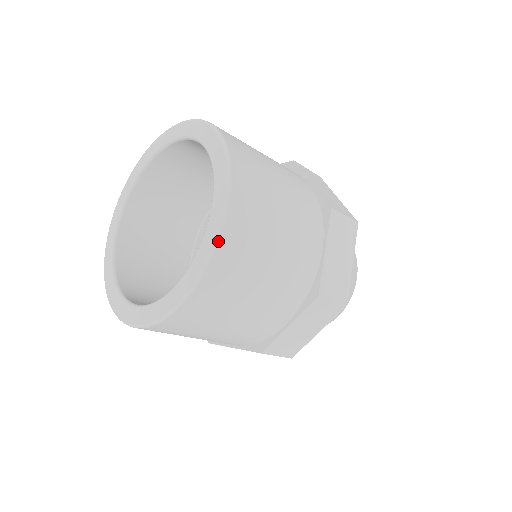
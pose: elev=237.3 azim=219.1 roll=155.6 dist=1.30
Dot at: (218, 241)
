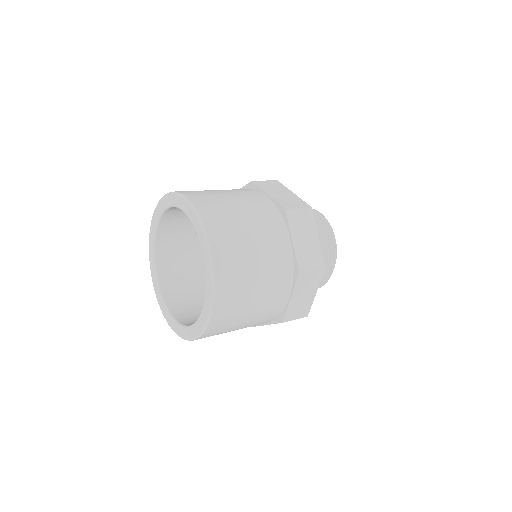
Dot at: (206, 328)
